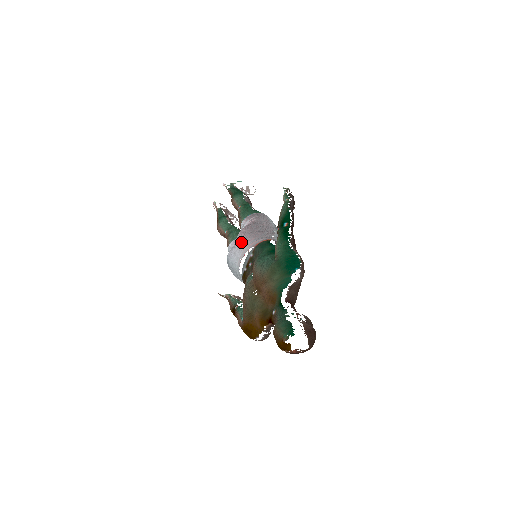
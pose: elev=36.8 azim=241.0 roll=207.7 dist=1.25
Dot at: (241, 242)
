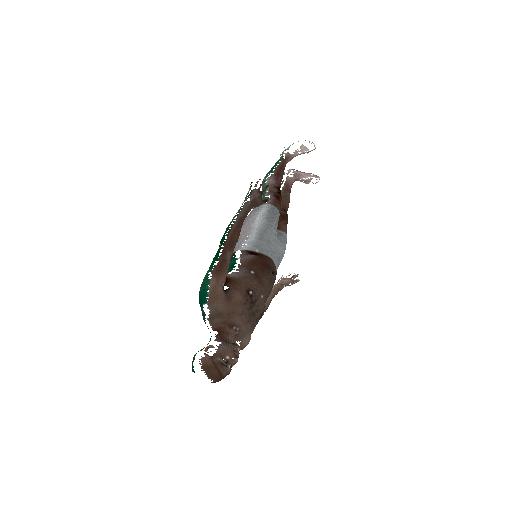
Dot at: occluded
